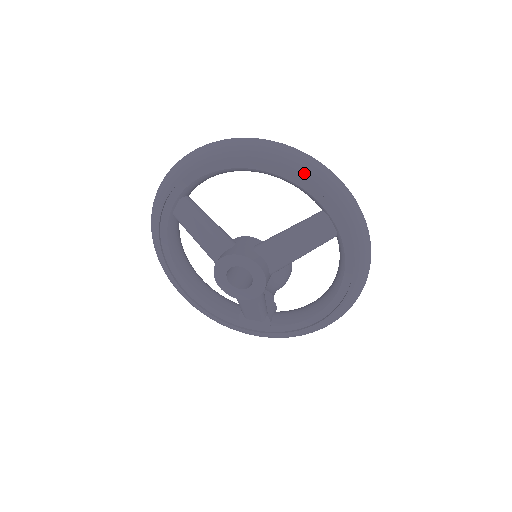
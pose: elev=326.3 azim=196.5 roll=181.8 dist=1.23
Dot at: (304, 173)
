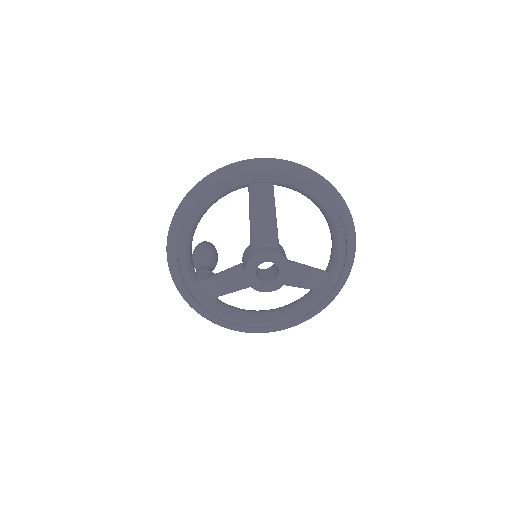
Dot at: (351, 249)
